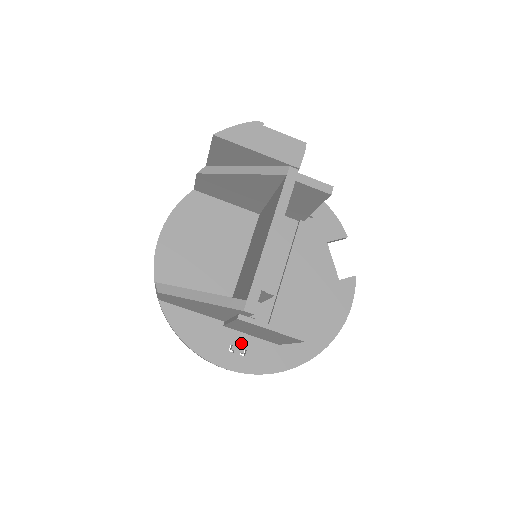
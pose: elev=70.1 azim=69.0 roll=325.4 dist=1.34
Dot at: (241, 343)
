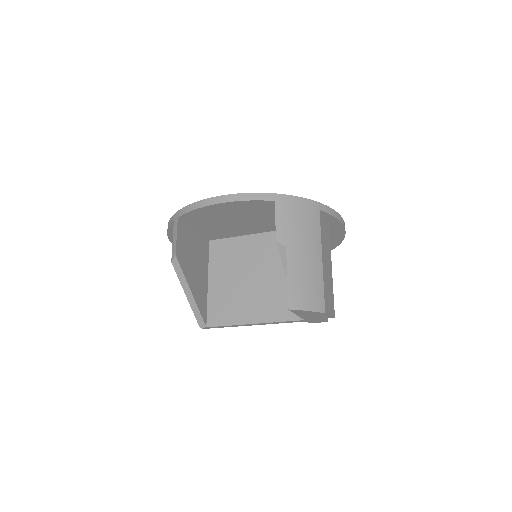
Dot at: occluded
